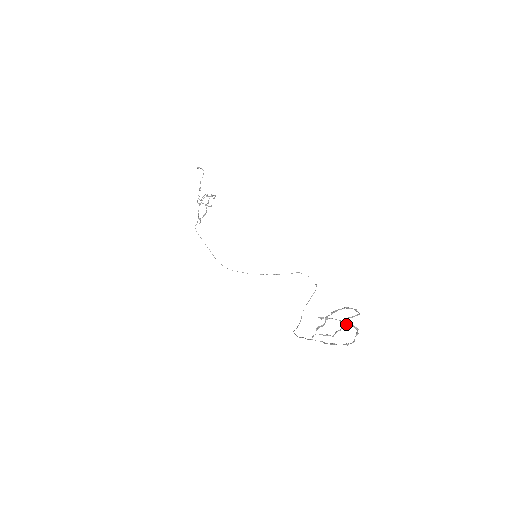
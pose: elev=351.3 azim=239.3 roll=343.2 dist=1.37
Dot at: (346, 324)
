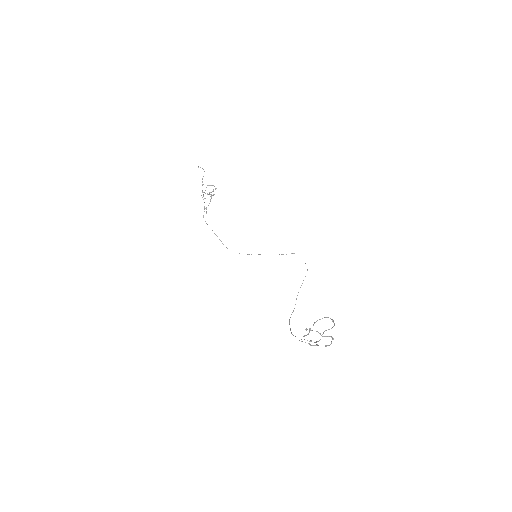
Dot at: occluded
